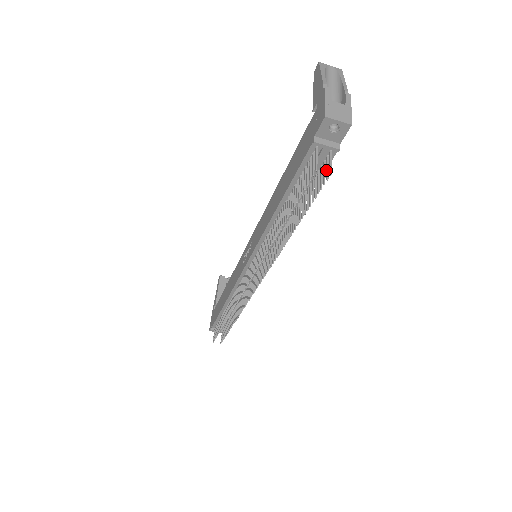
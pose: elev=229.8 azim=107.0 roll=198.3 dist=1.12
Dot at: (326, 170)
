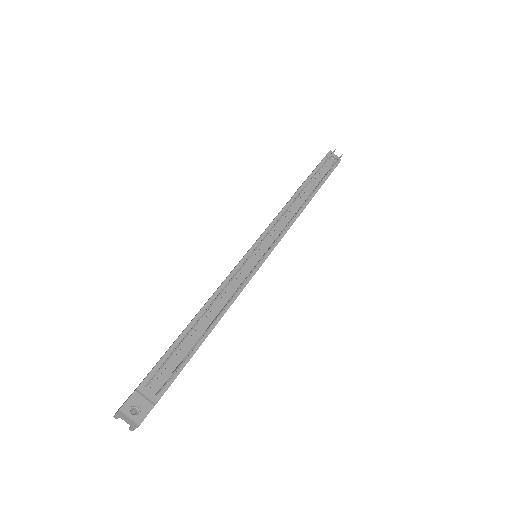
Dot at: occluded
